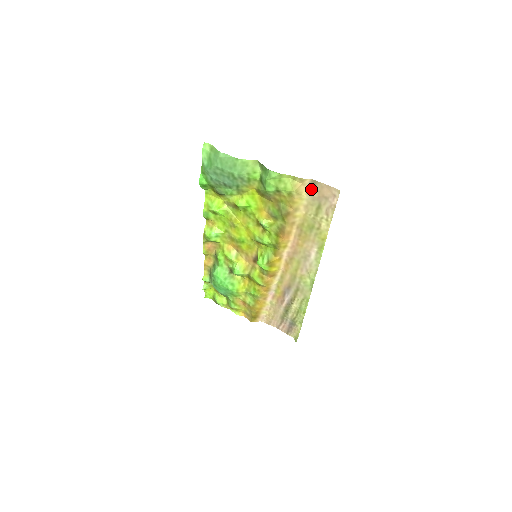
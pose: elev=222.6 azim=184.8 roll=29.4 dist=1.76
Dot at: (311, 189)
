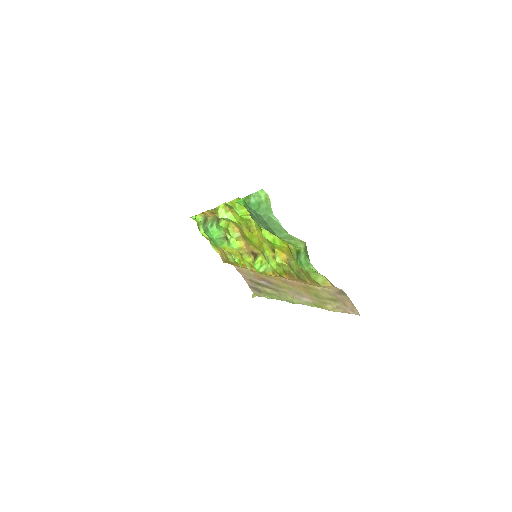
Dot at: (338, 291)
